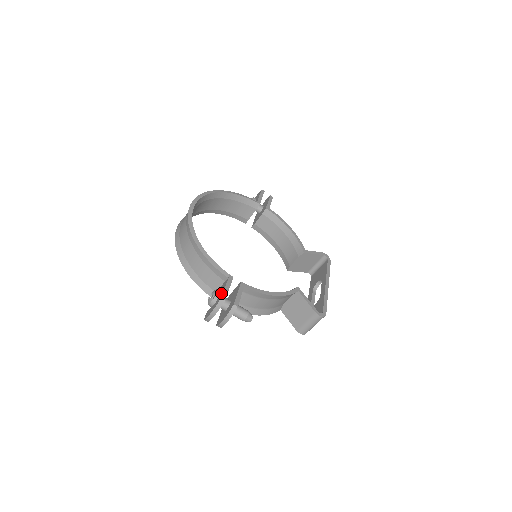
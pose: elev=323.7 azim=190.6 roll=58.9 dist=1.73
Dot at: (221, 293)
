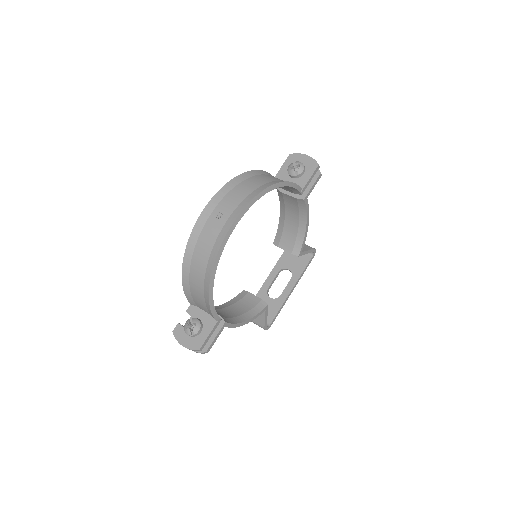
Dot at: (202, 338)
